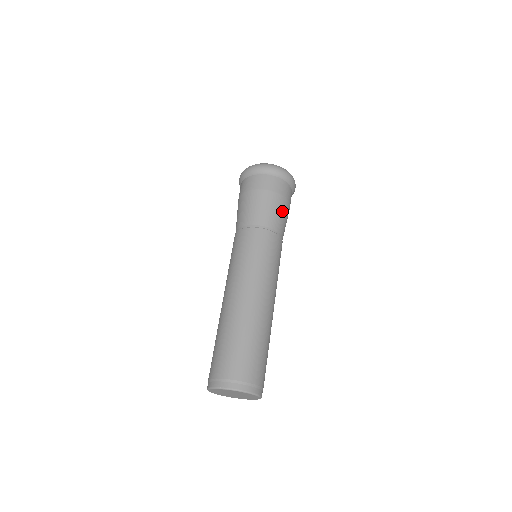
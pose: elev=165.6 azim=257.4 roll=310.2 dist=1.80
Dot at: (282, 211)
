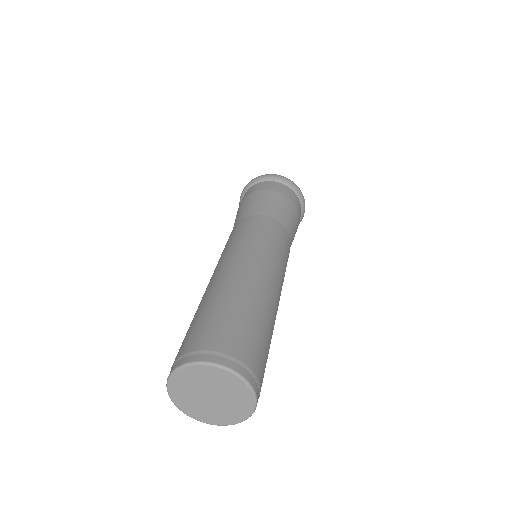
Dot at: (286, 208)
